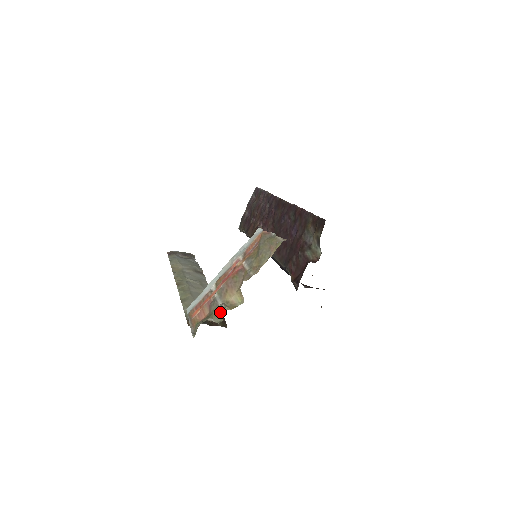
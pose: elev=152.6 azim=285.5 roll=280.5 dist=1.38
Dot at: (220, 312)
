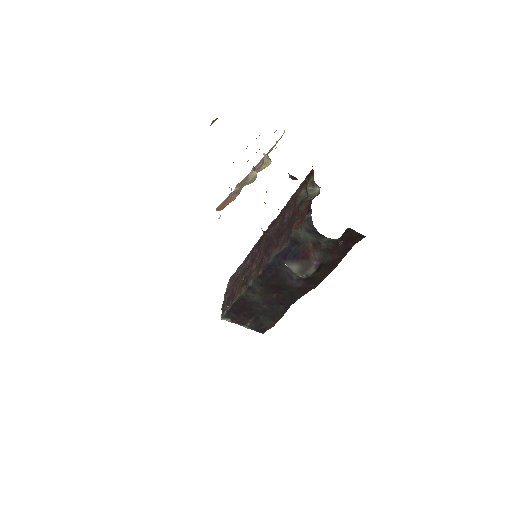
Dot at: (251, 179)
